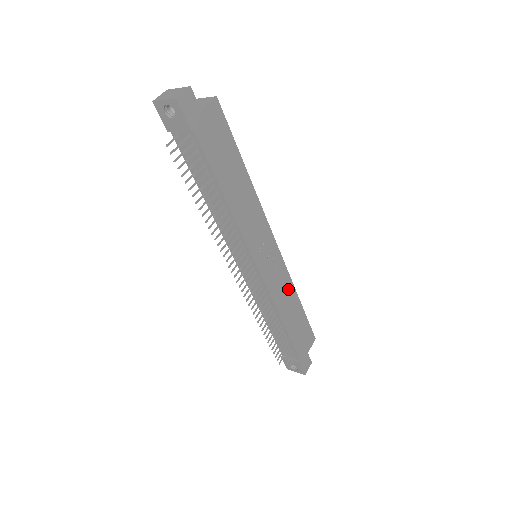
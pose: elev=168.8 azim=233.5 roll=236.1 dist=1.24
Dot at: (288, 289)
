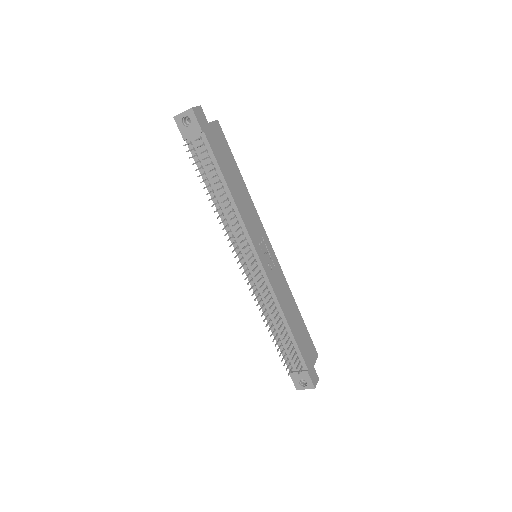
Dot at: (287, 292)
